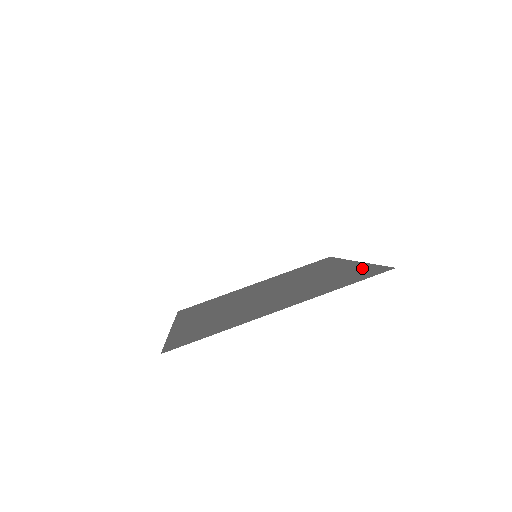
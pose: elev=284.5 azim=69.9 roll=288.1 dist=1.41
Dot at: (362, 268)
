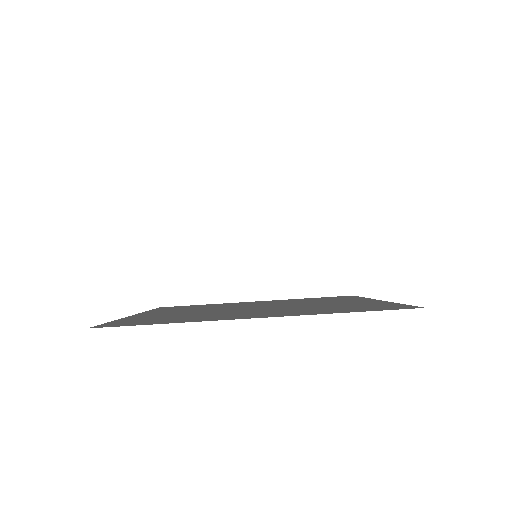
Dot at: (382, 304)
